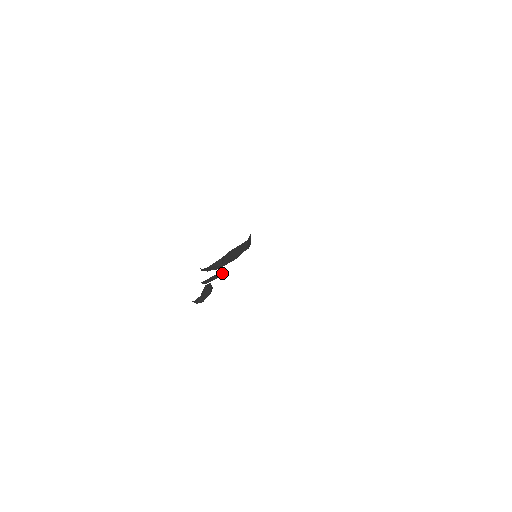
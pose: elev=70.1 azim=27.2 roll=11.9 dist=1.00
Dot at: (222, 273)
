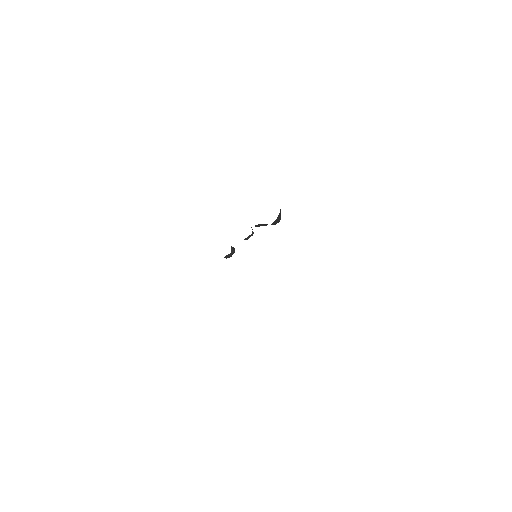
Dot at: (252, 235)
